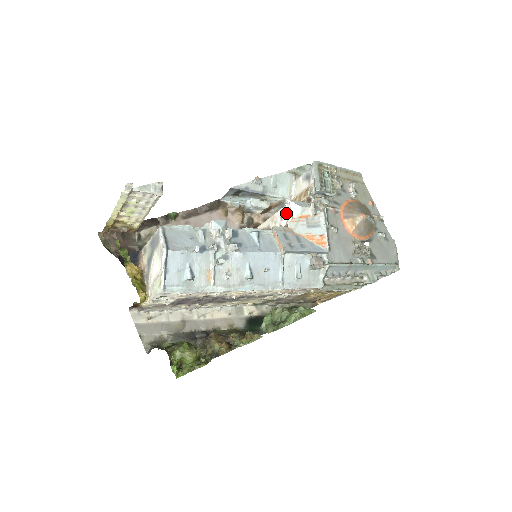
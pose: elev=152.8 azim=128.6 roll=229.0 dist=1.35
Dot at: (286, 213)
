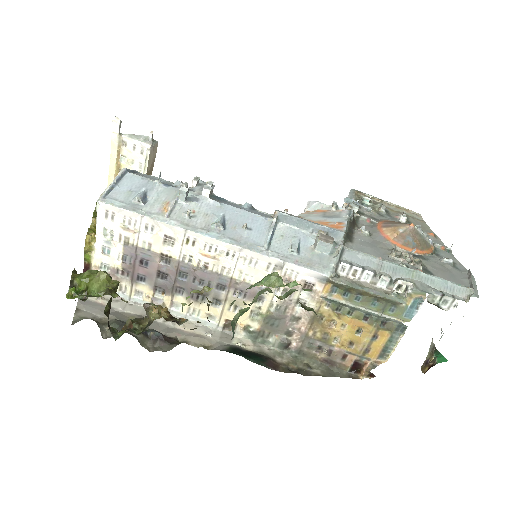
Dot at: occluded
